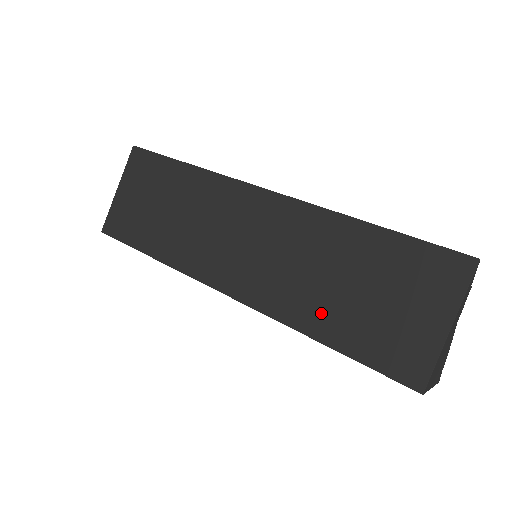
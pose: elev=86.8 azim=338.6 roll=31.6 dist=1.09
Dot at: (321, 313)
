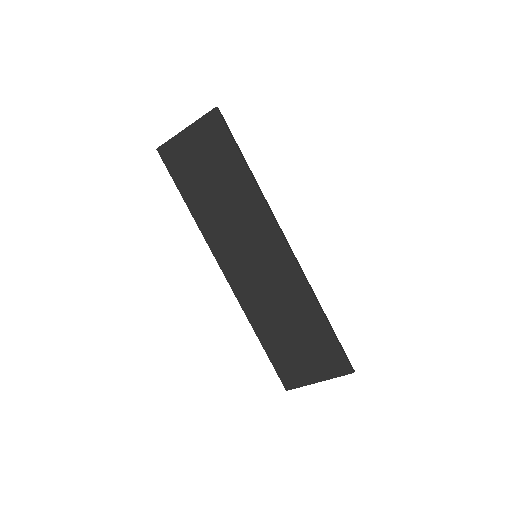
Dot at: (268, 328)
